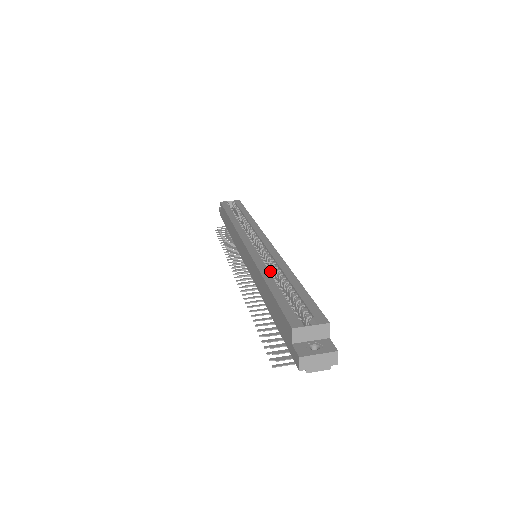
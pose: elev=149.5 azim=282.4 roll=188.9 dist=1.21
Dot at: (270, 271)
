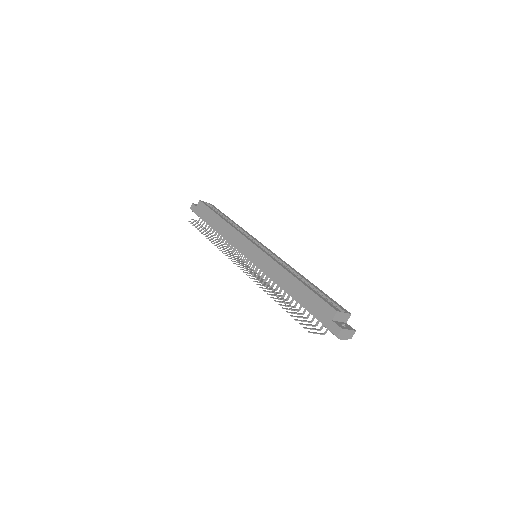
Dot at: (290, 271)
